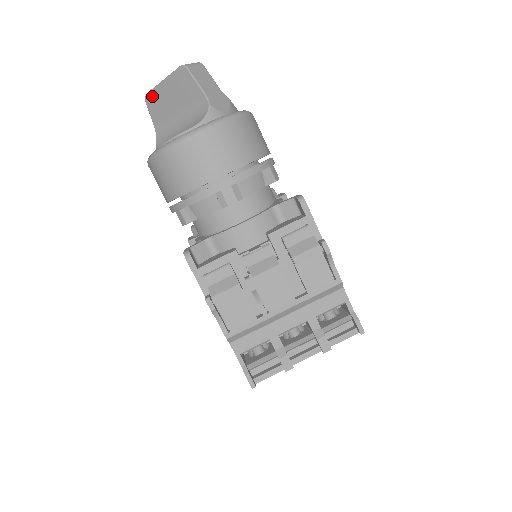
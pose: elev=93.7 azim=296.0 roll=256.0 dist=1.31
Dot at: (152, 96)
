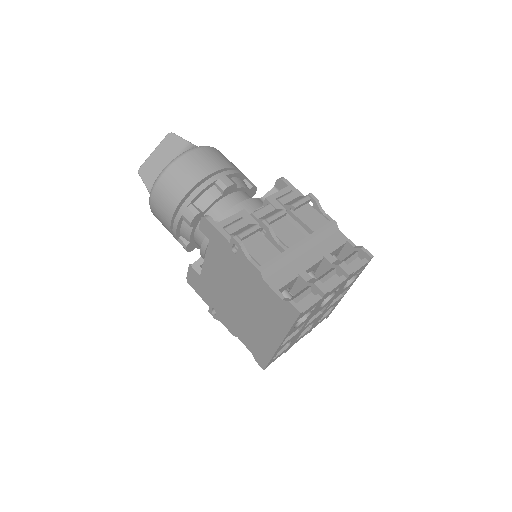
Dot at: (145, 167)
